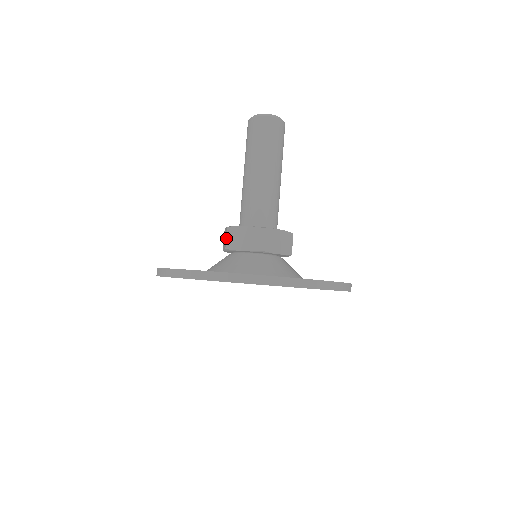
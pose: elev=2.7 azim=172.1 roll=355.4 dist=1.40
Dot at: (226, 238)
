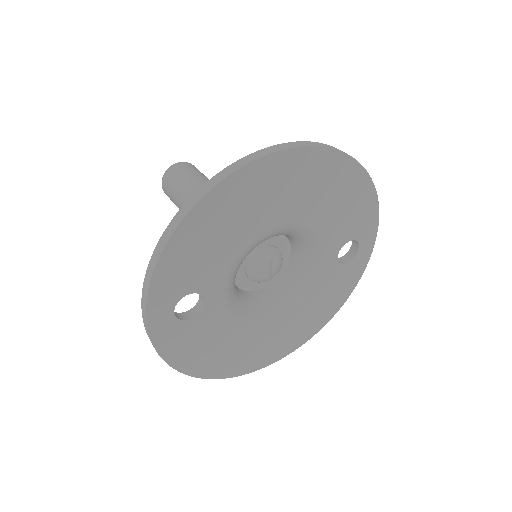
Dot at: occluded
